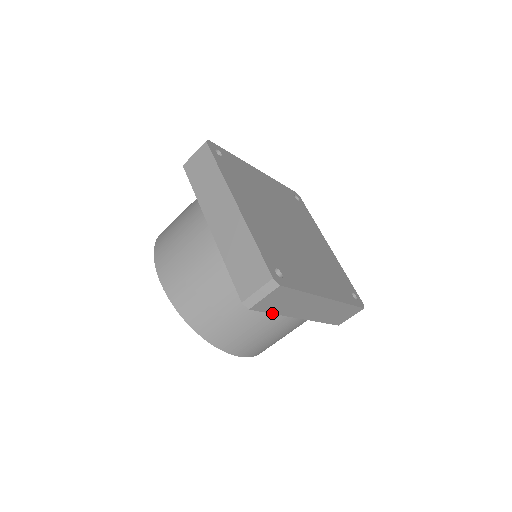
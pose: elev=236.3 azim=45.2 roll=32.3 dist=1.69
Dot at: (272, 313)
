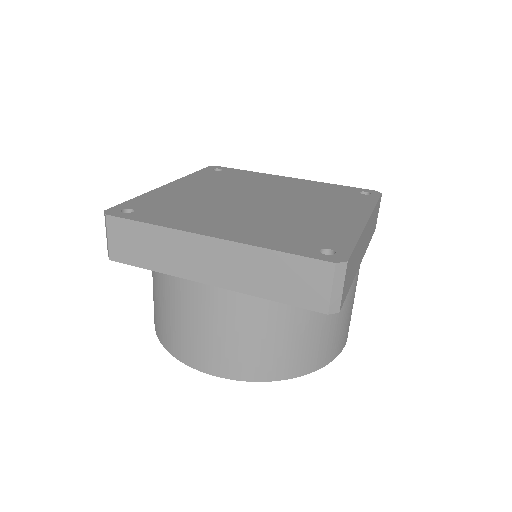
Dot at: occluded
